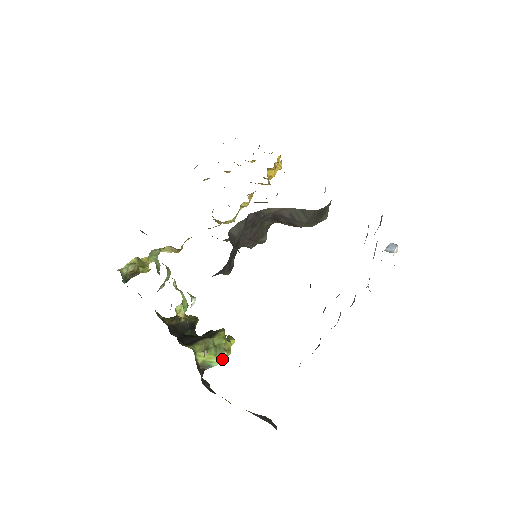
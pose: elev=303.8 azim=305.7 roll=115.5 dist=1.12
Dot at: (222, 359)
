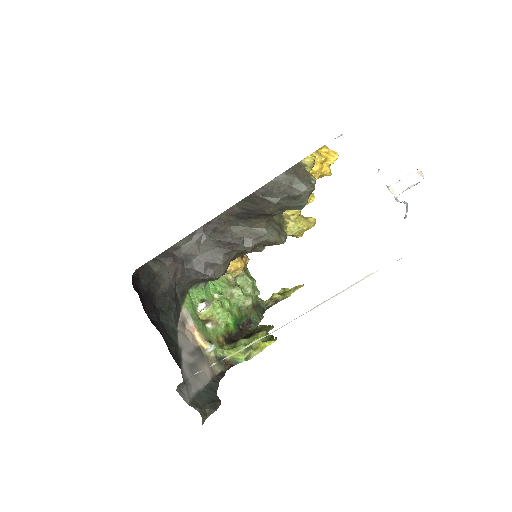
Dot at: (247, 356)
